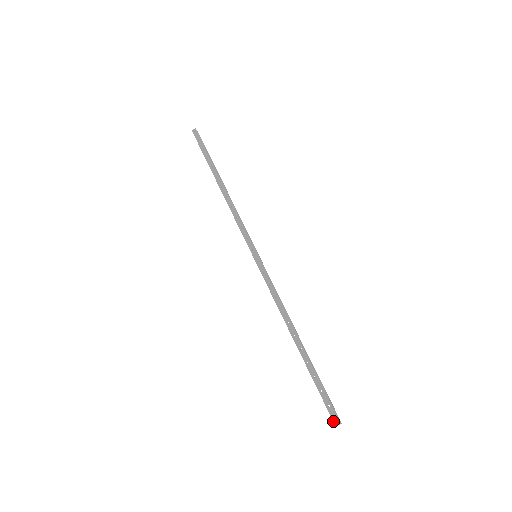
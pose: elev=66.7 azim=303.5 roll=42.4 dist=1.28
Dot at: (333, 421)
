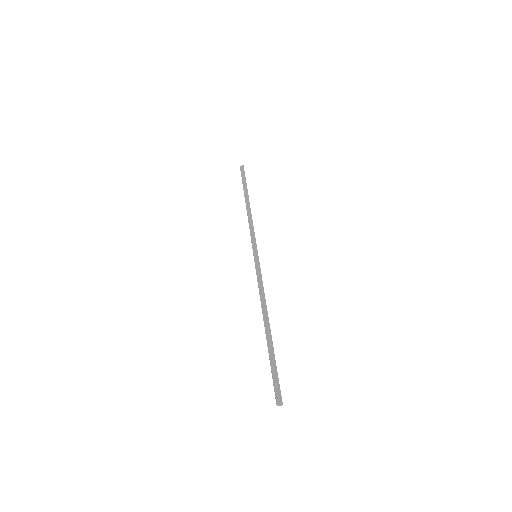
Dot at: (276, 398)
